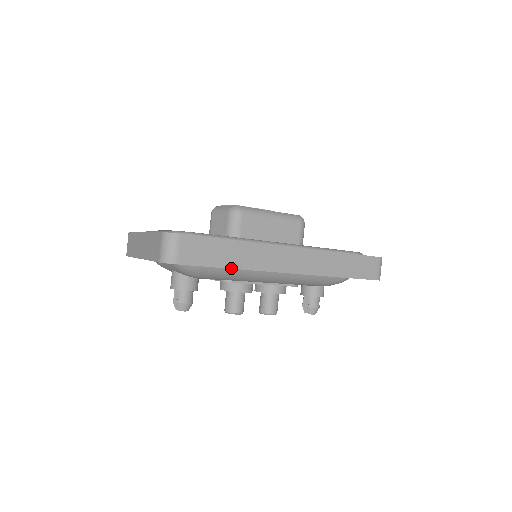
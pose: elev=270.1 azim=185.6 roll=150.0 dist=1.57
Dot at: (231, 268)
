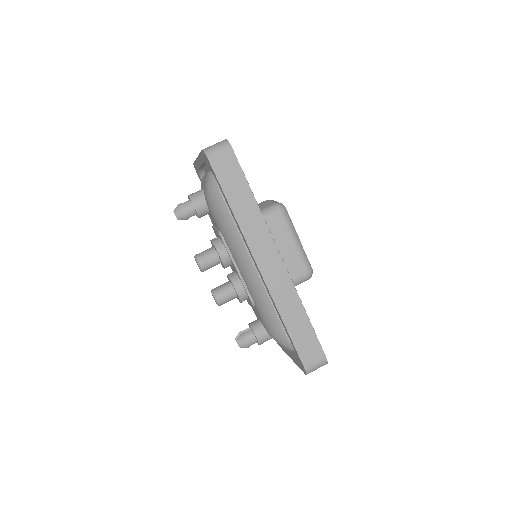
Dot at: (232, 209)
